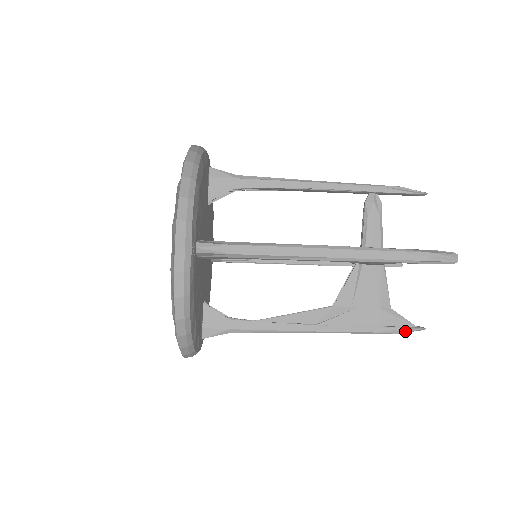
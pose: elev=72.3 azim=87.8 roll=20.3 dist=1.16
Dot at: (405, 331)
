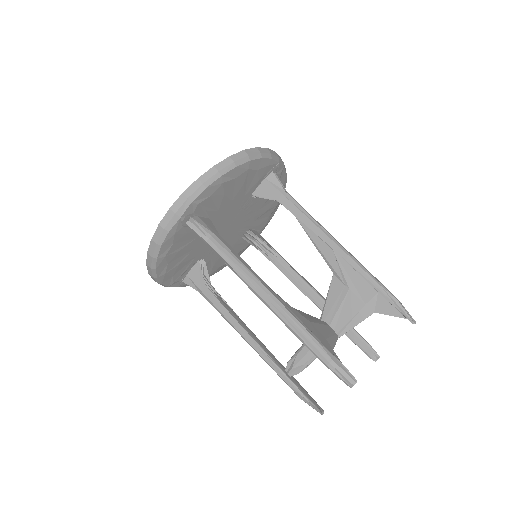
Dot at: (339, 365)
